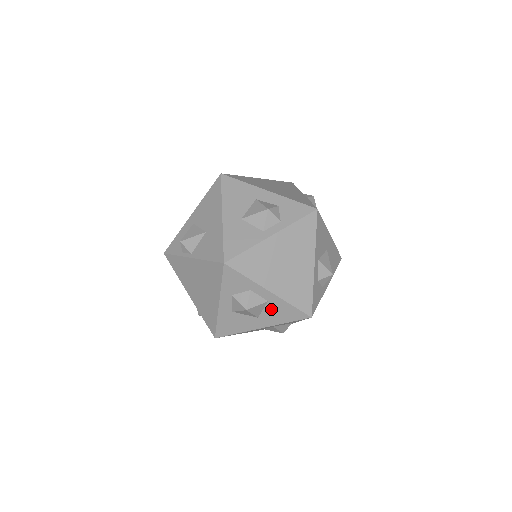
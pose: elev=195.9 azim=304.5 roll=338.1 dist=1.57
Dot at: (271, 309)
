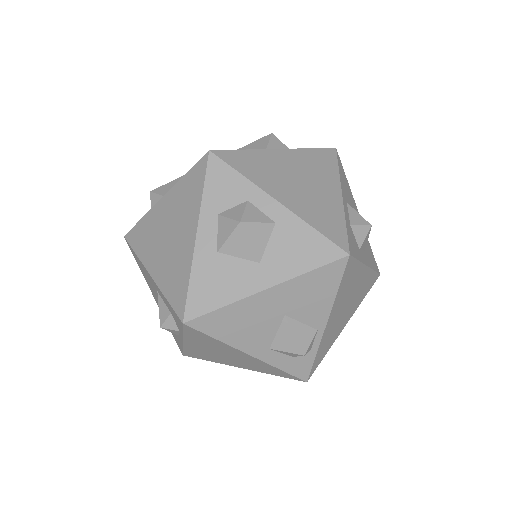
Dot at: (281, 241)
